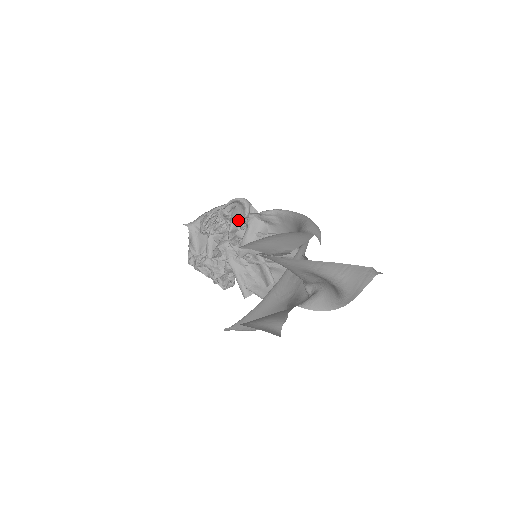
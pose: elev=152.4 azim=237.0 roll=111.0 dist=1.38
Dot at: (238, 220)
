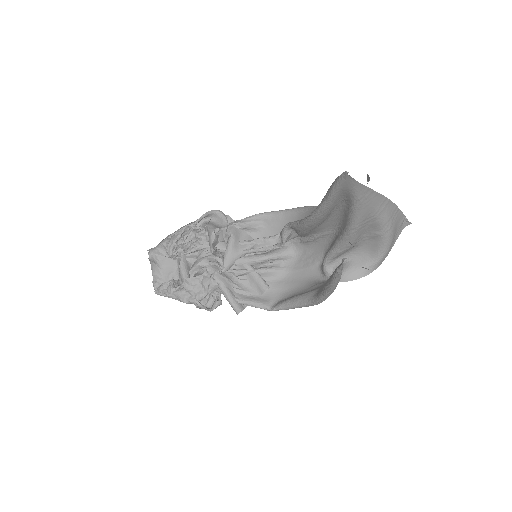
Dot at: (219, 230)
